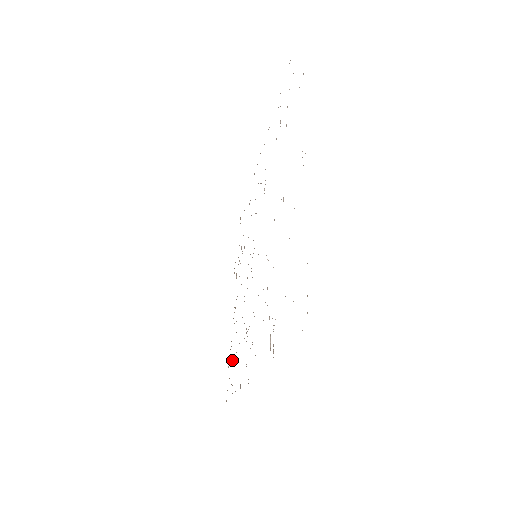
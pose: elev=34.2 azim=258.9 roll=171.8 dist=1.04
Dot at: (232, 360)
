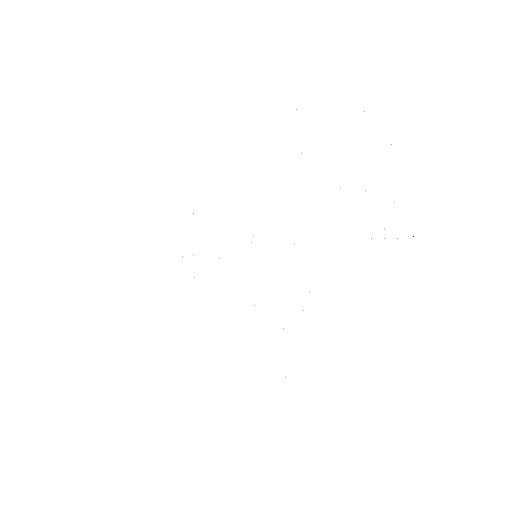
Dot at: occluded
